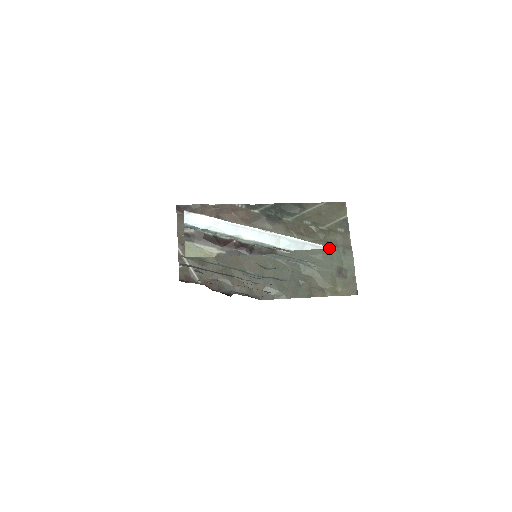
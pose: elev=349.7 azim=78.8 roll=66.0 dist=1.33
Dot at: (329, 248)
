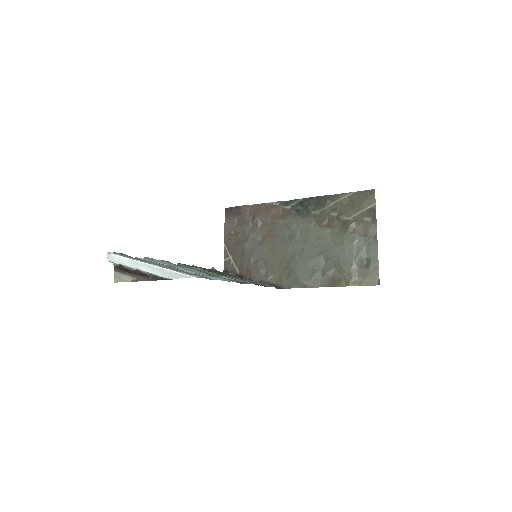
Dot at: (193, 277)
